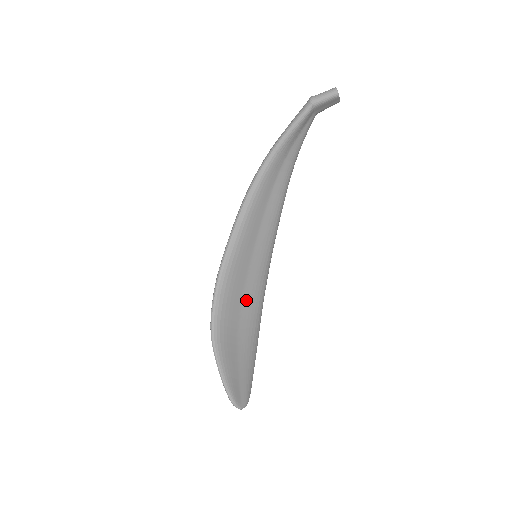
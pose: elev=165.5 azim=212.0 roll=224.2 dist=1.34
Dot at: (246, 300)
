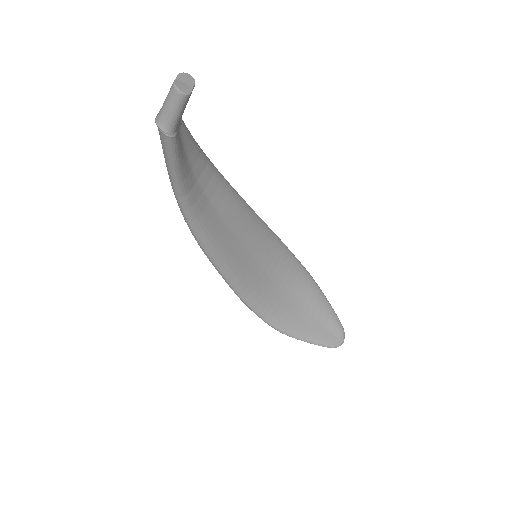
Dot at: (278, 277)
